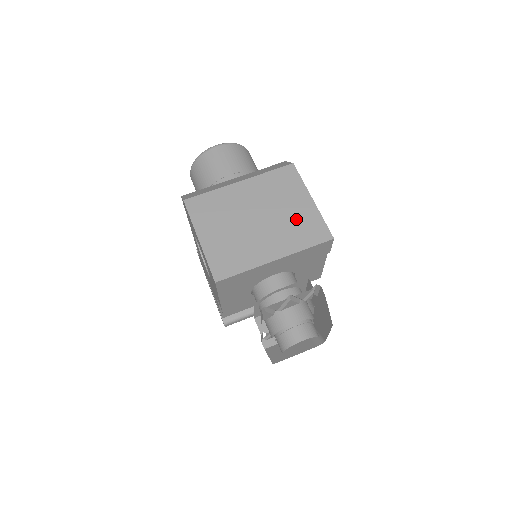
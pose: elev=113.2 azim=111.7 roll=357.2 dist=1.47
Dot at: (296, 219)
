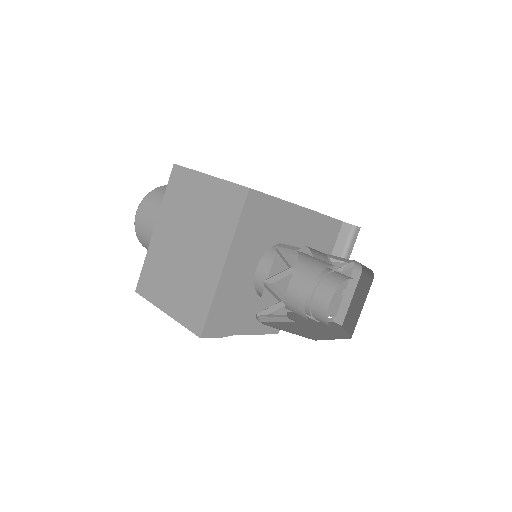
Dot at: (210, 209)
